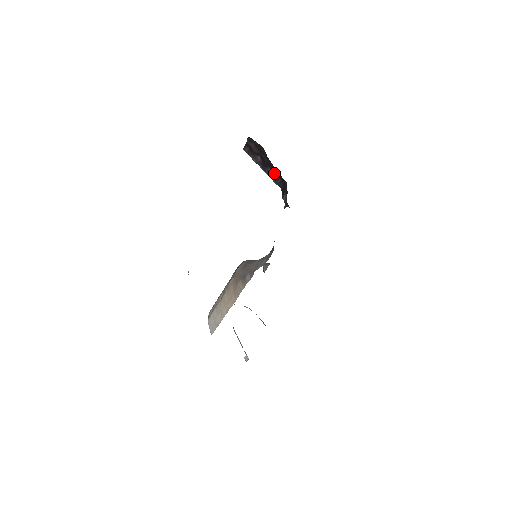
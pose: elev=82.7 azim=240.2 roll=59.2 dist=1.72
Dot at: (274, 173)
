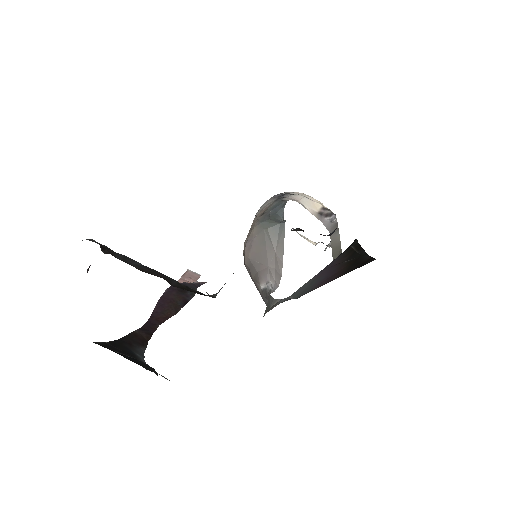
Dot at: occluded
